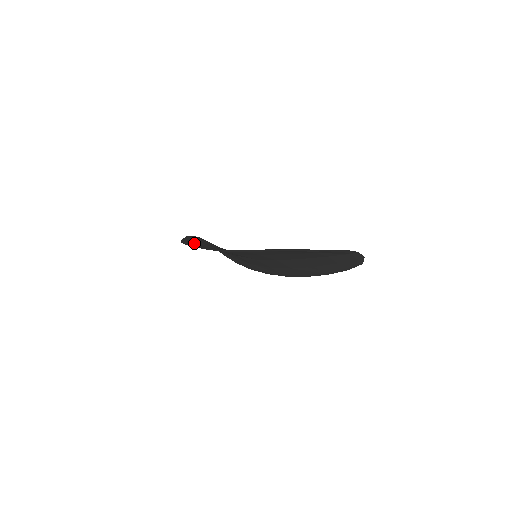
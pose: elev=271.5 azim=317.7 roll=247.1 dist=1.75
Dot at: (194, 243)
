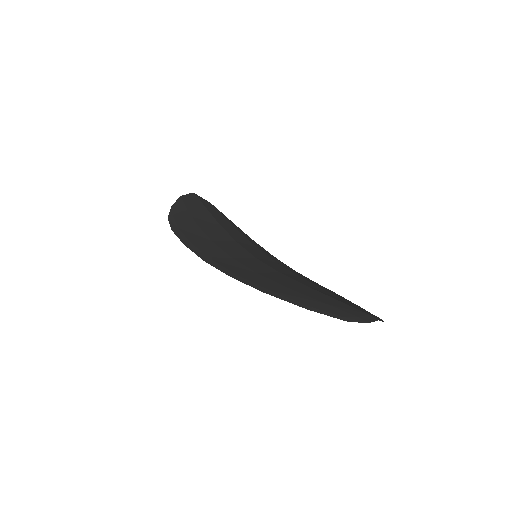
Dot at: (183, 223)
